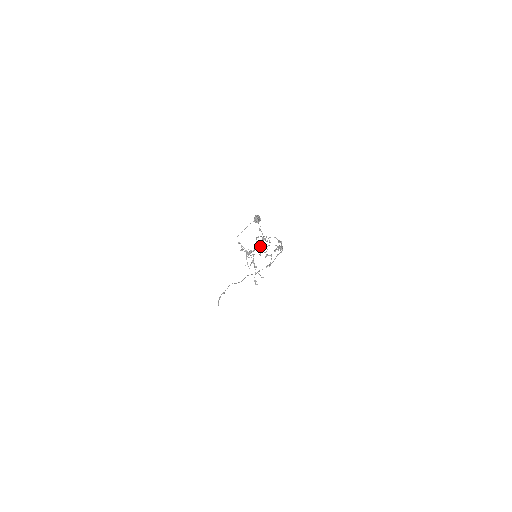
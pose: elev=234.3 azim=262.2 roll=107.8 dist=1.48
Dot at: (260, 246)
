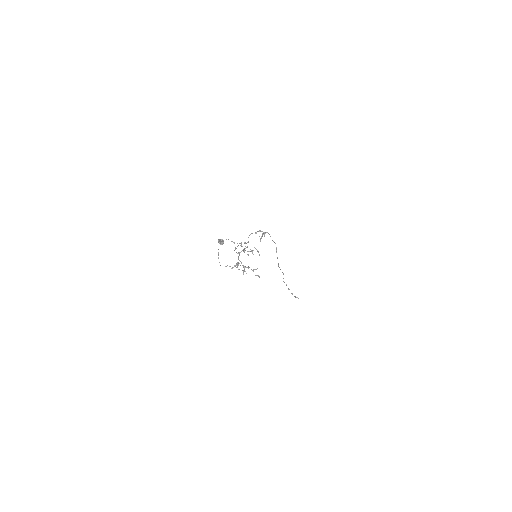
Dot at: (244, 251)
